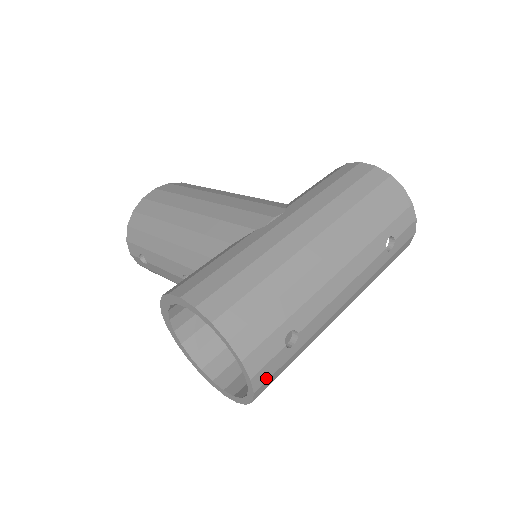
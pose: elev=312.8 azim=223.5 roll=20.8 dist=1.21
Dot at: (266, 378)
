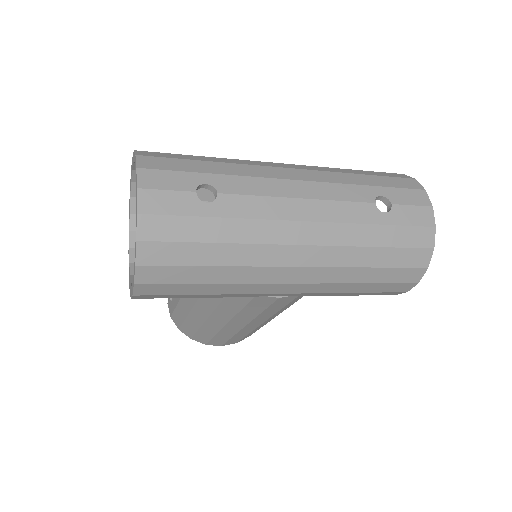
Dot at: (159, 210)
